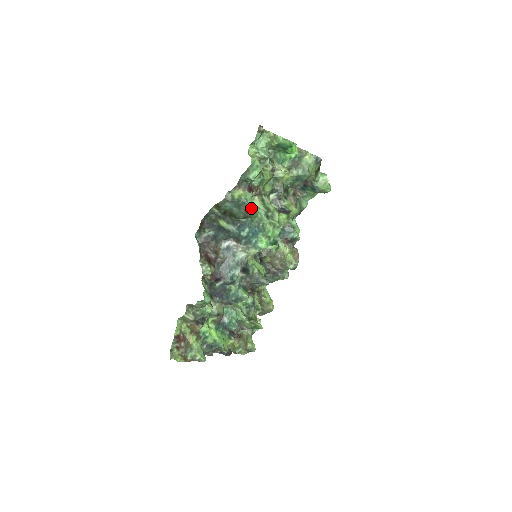
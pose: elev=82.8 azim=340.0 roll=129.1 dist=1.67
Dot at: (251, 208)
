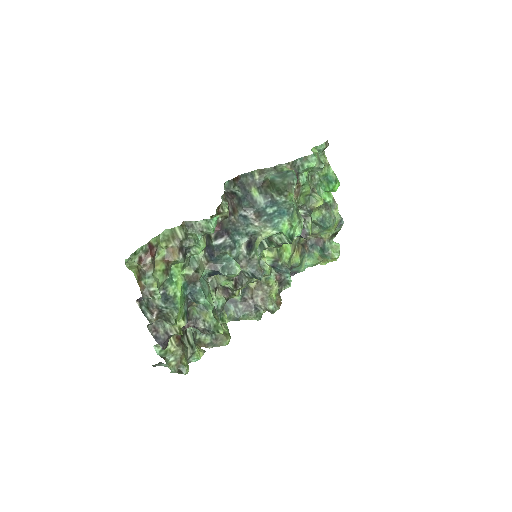
Dot at: (295, 185)
